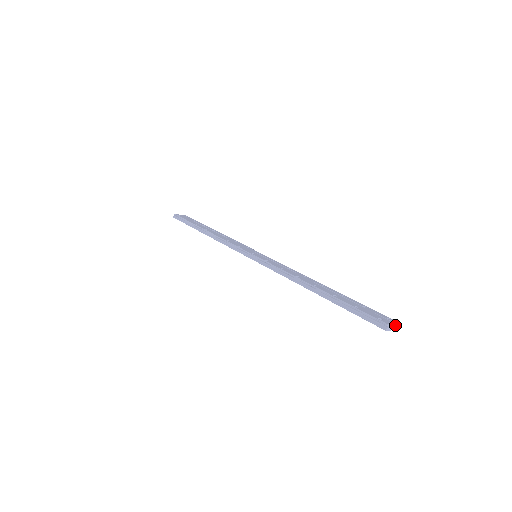
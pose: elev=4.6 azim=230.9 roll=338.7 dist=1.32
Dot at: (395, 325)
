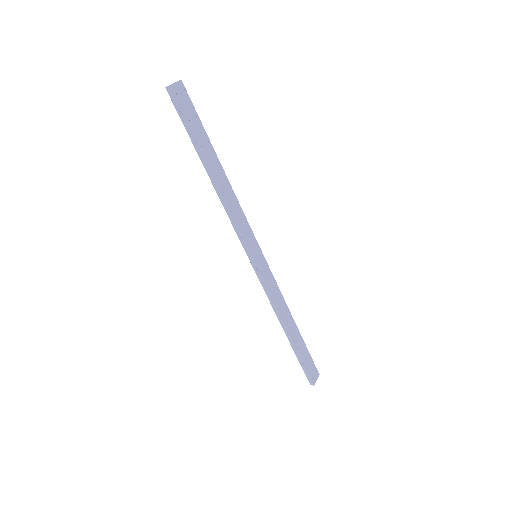
Dot at: occluded
